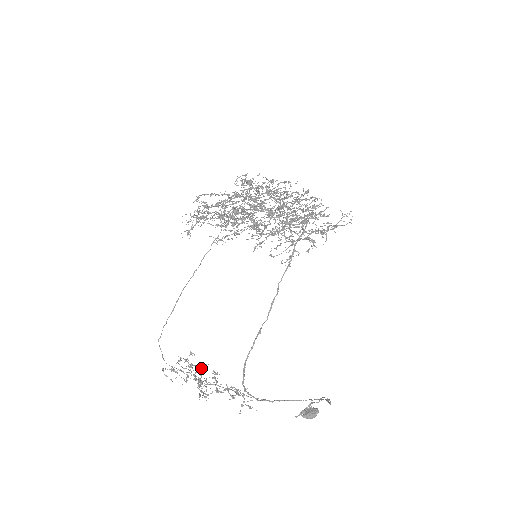
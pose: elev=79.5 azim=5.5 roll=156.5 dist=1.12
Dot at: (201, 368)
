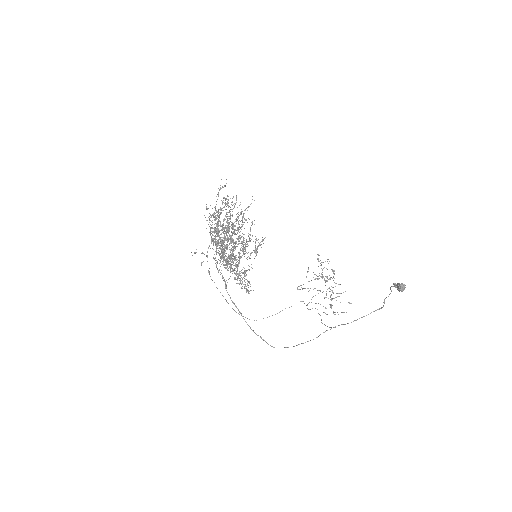
Dot at: occluded
